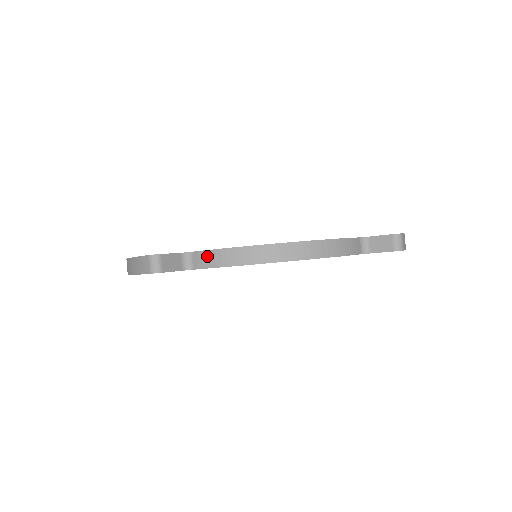
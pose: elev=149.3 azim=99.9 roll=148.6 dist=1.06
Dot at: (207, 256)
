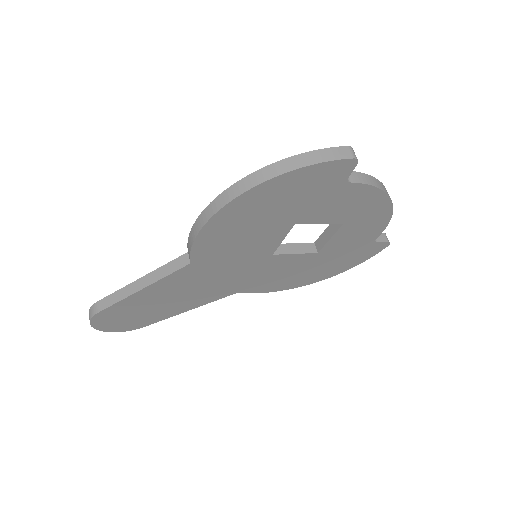
Dot at: (360, 175)
